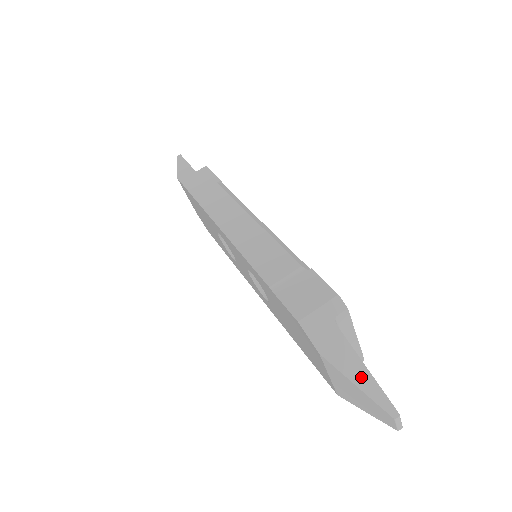
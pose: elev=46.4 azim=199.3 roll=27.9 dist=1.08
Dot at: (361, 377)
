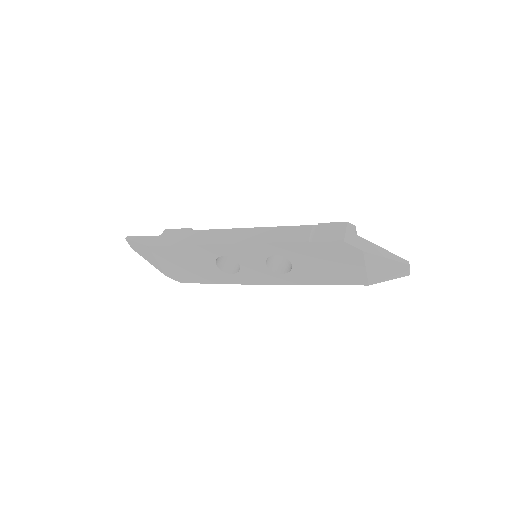
Dot at: (385, 253)
